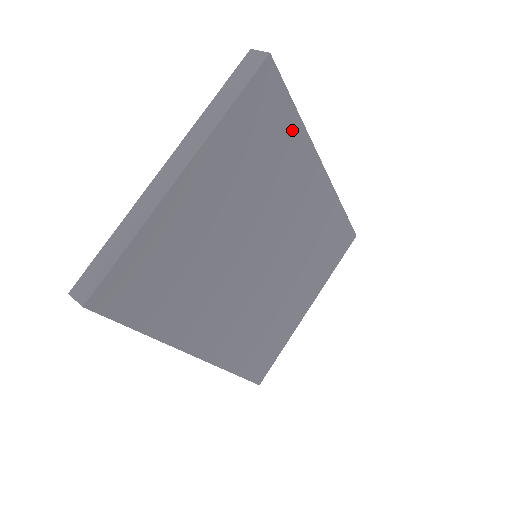
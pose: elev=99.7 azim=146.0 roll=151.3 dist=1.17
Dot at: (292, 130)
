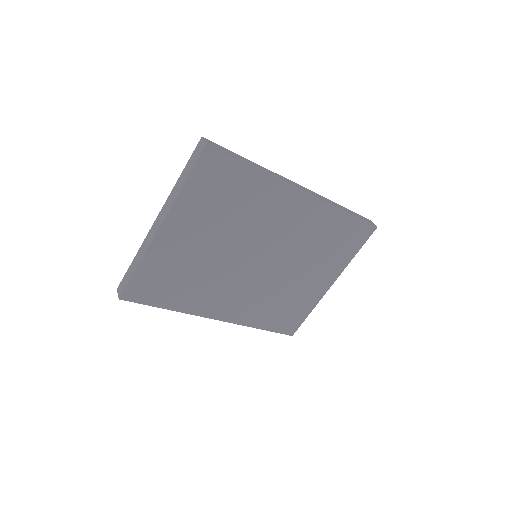
Dot at: (252, 178)
